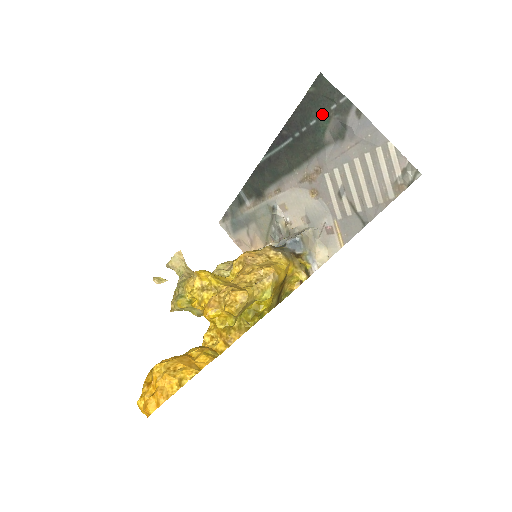
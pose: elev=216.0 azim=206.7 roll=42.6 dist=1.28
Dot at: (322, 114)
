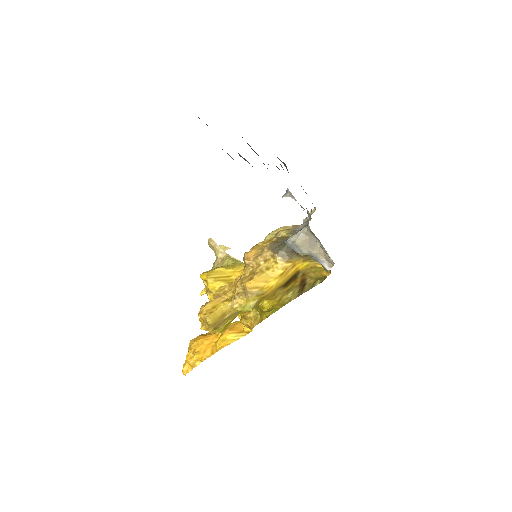
Dot at: occluded
